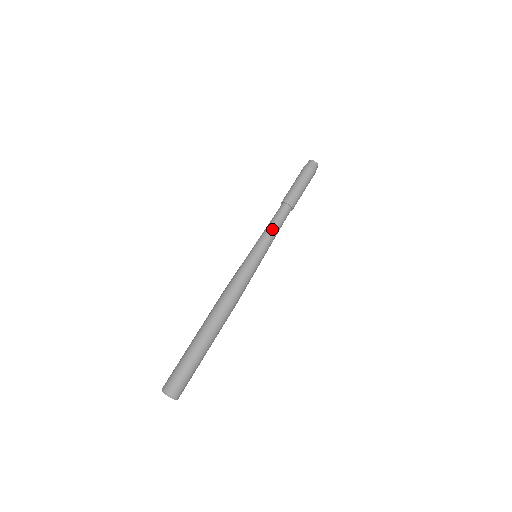
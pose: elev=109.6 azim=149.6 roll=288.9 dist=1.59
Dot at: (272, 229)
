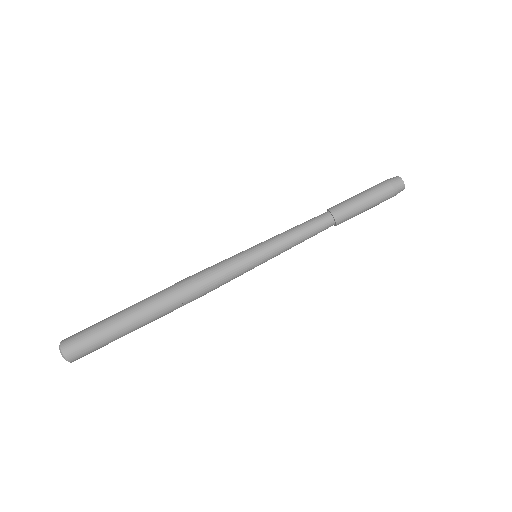
Dot at: (291, 231)
